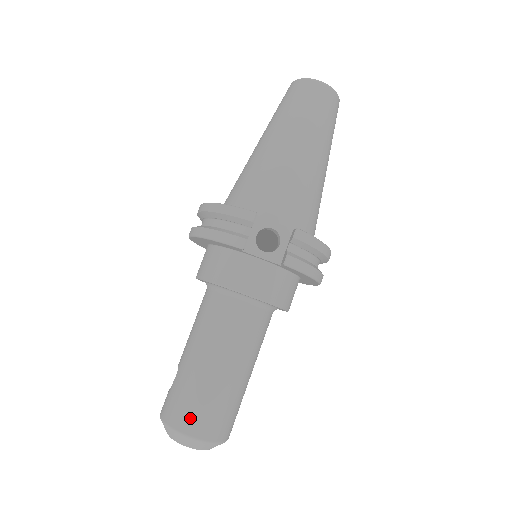
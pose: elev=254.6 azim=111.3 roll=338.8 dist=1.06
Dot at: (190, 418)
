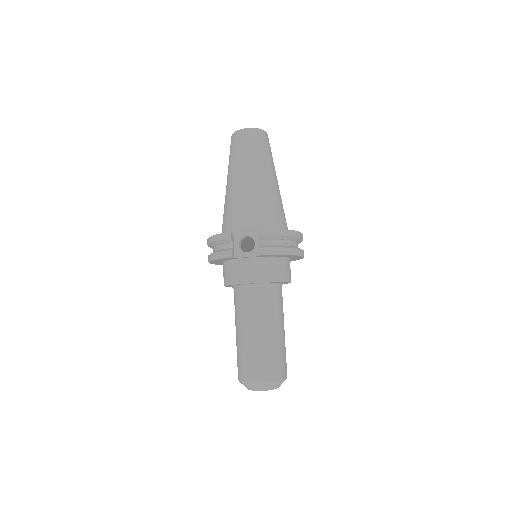
Dot at: (250, 372)
